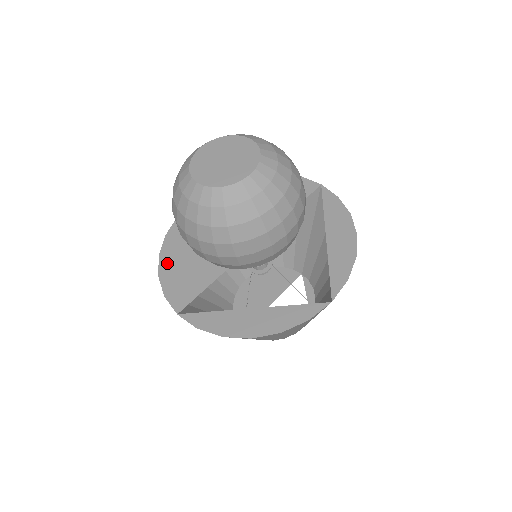
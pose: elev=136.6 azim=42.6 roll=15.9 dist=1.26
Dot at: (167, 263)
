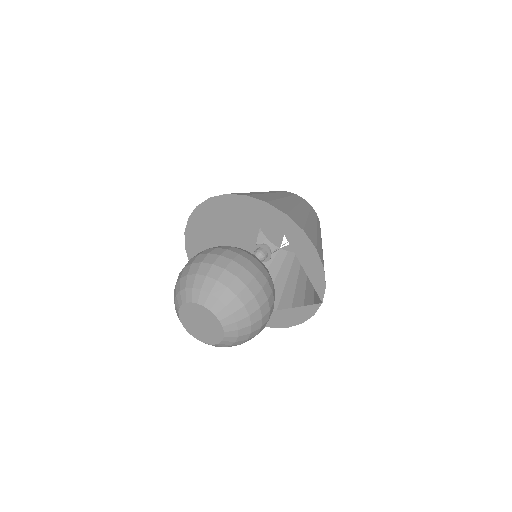
Dot at: occluded
